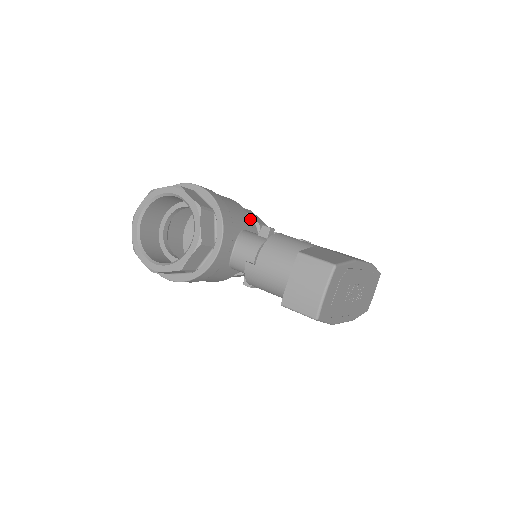
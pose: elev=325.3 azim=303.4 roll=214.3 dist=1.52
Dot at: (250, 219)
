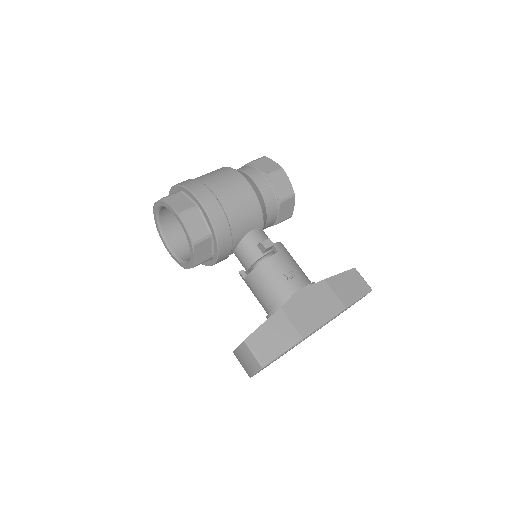
Dot at: (271, 196)
